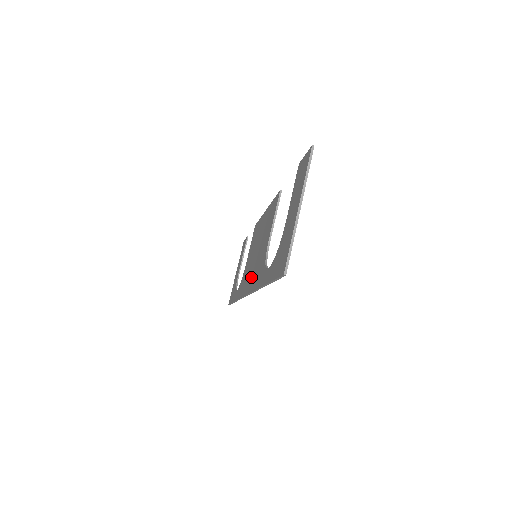
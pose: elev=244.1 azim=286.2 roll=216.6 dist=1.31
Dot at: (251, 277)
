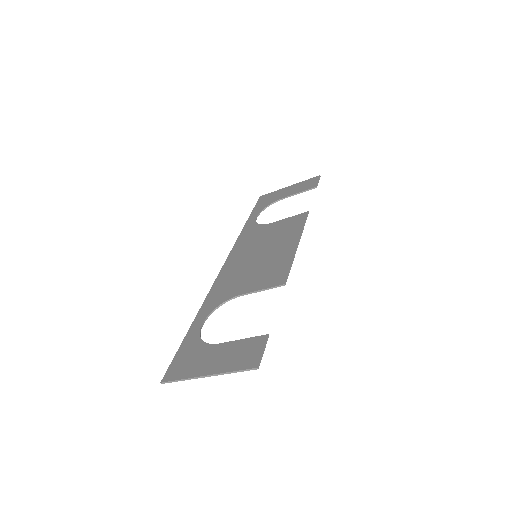
Dot at: (234, 266)
